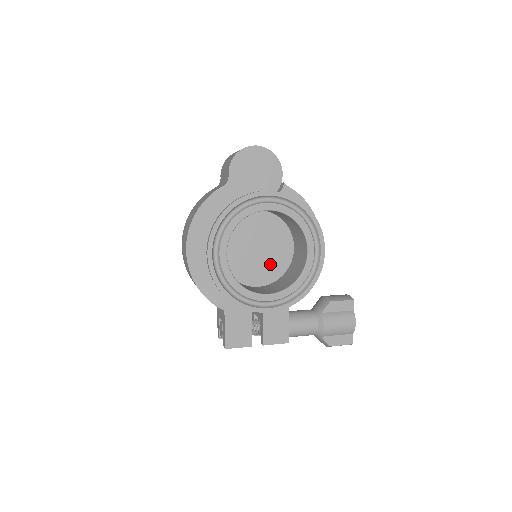
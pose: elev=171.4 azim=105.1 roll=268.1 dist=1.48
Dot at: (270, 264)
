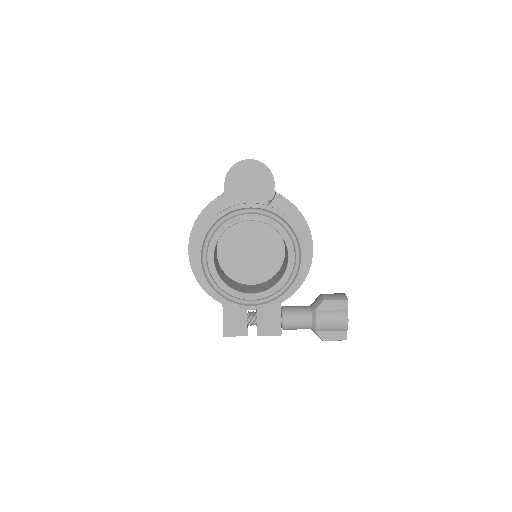
Dot at: (263, 265)
